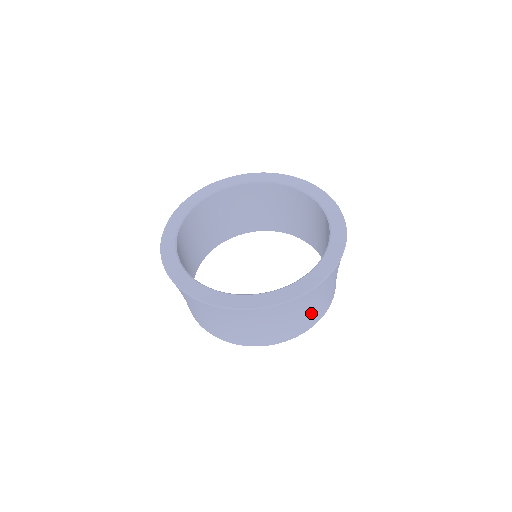
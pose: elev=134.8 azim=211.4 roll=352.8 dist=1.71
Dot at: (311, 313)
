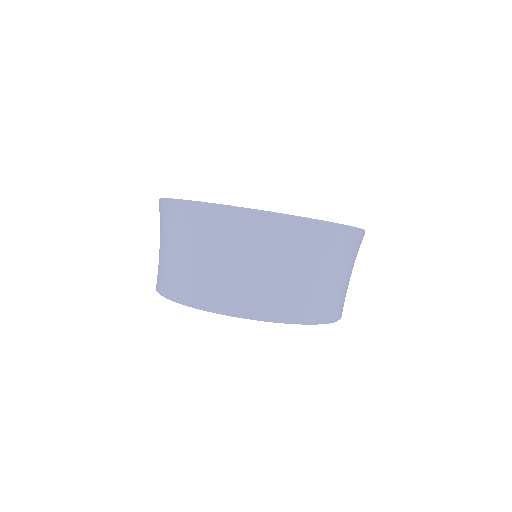
Dot at: (263, 281)
